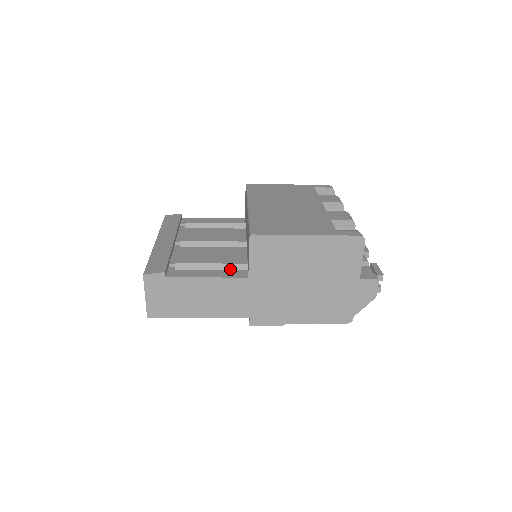
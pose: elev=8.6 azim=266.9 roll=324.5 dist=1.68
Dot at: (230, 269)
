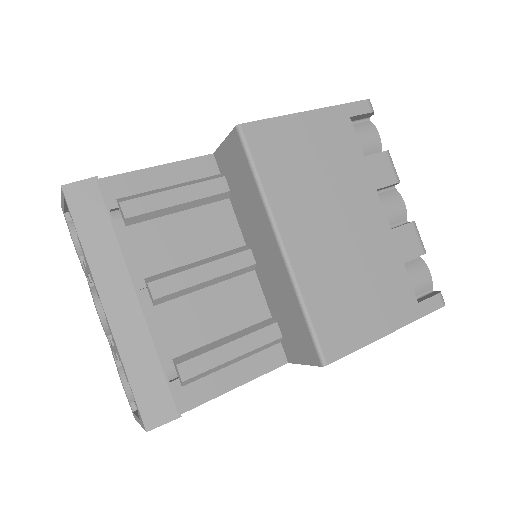
Dot at: (259, 351)
